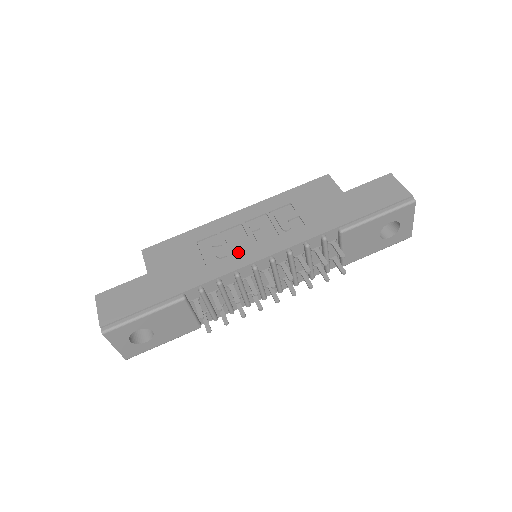
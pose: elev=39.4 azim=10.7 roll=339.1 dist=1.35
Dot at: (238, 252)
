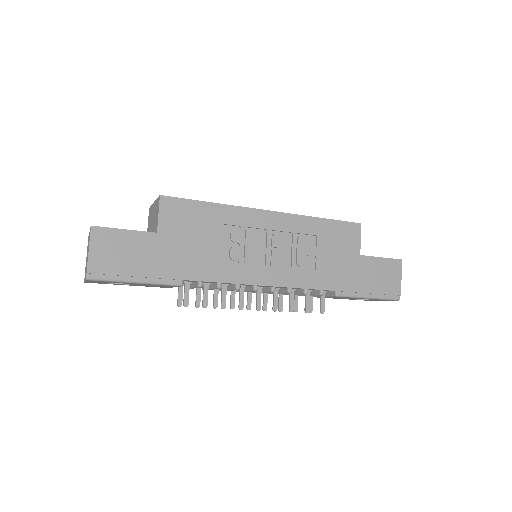
Dot at: (250, 262)
